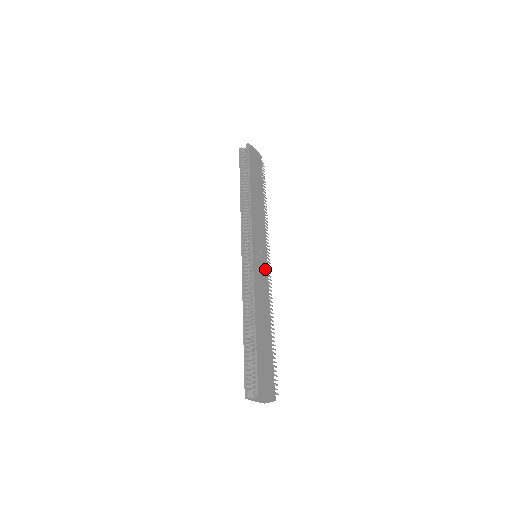
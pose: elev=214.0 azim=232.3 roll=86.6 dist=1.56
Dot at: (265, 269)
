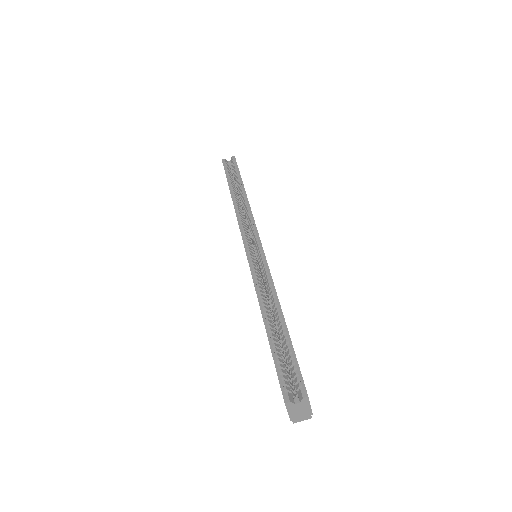
Dot at: occluded
